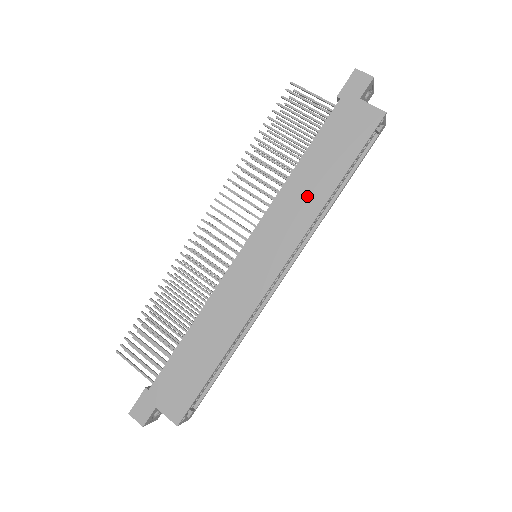
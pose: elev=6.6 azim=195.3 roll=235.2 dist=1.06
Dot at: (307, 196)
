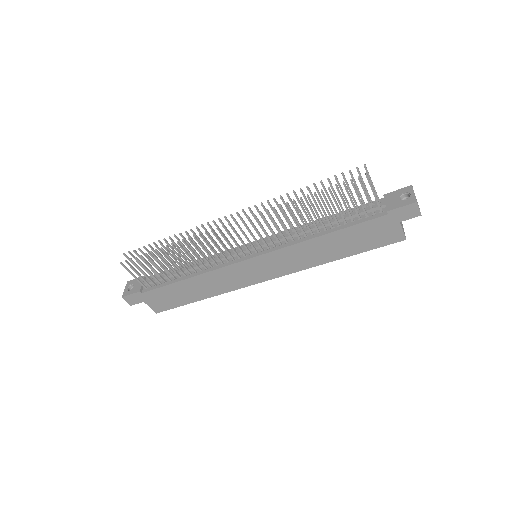
Dot at: (316, 255)
